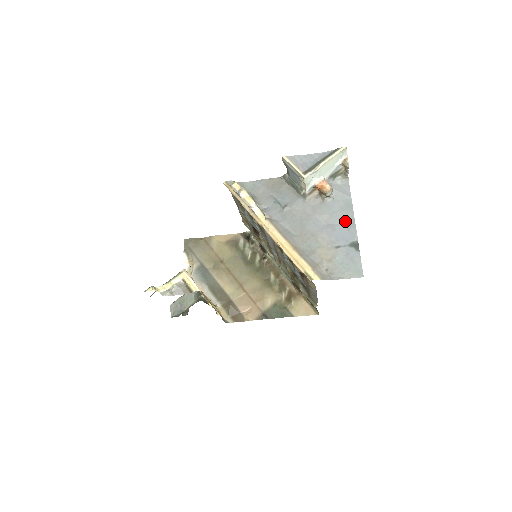
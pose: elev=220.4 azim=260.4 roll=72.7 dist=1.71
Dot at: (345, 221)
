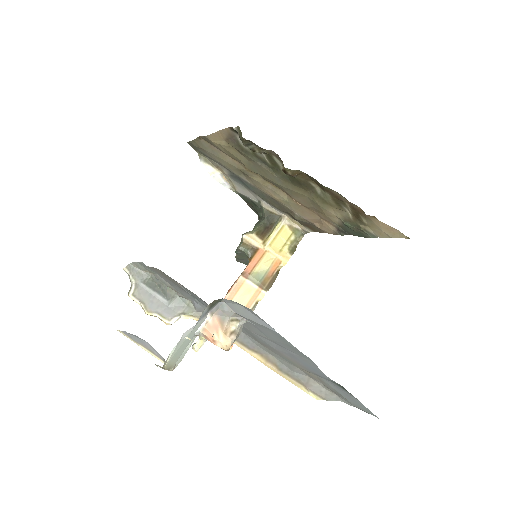
Dot at: (299, 355)
